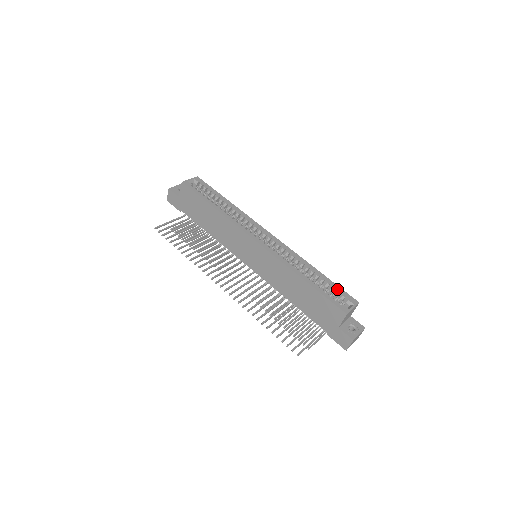
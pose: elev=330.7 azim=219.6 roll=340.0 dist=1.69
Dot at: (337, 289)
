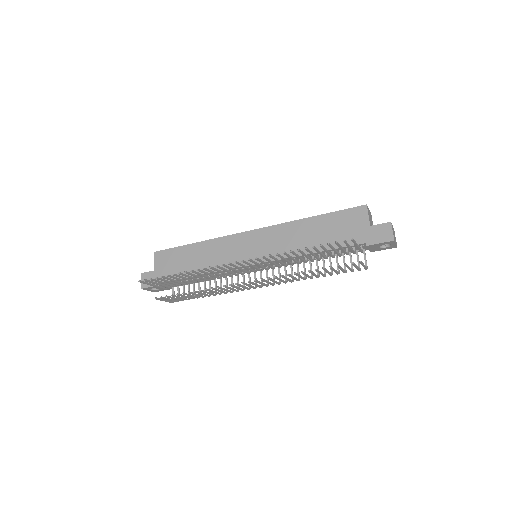
Dot at: occluded
